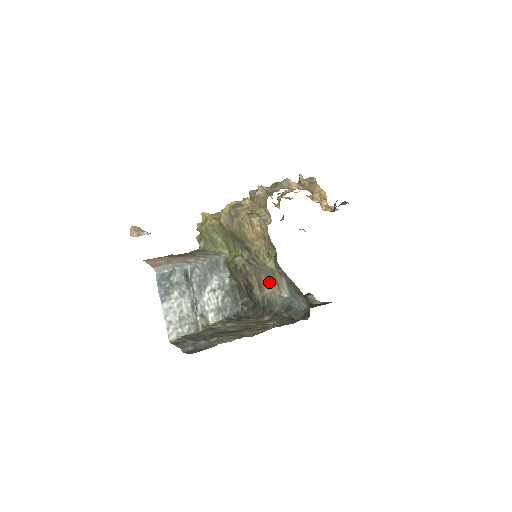
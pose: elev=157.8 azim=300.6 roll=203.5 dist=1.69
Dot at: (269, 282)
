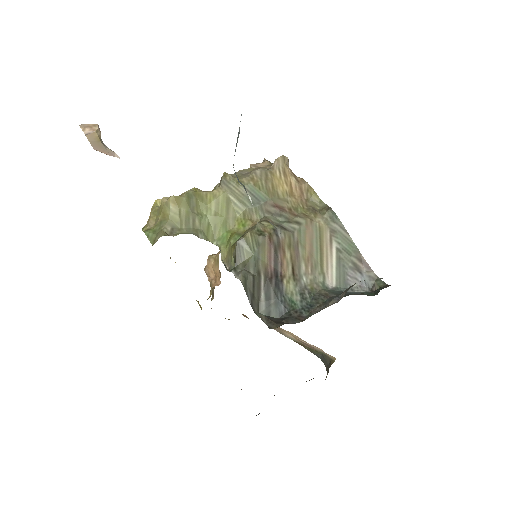
Dot at: (309, 260)
